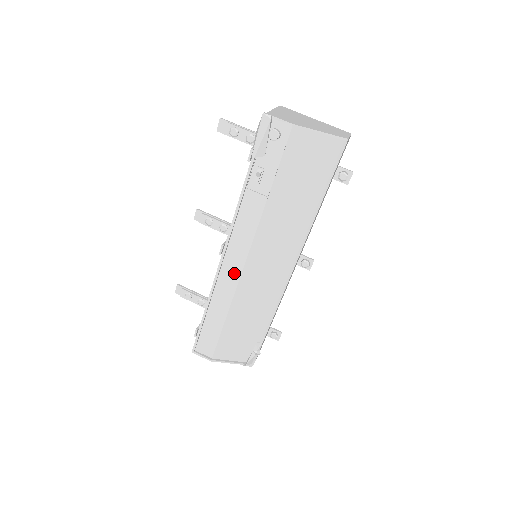
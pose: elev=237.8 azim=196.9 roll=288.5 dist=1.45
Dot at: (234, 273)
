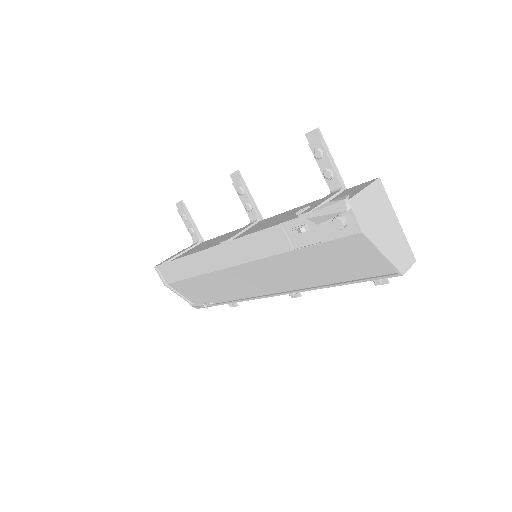
Dot at: (224, 261)
